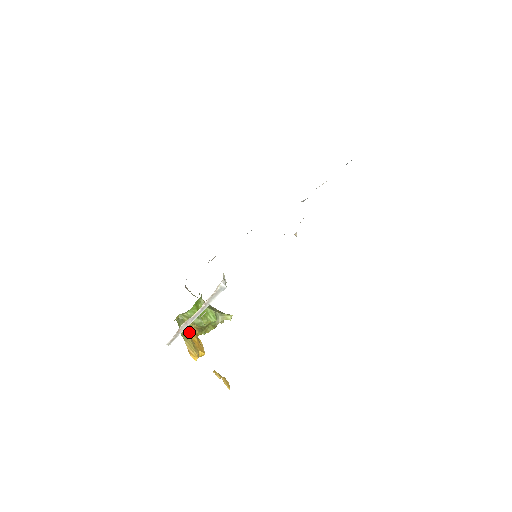
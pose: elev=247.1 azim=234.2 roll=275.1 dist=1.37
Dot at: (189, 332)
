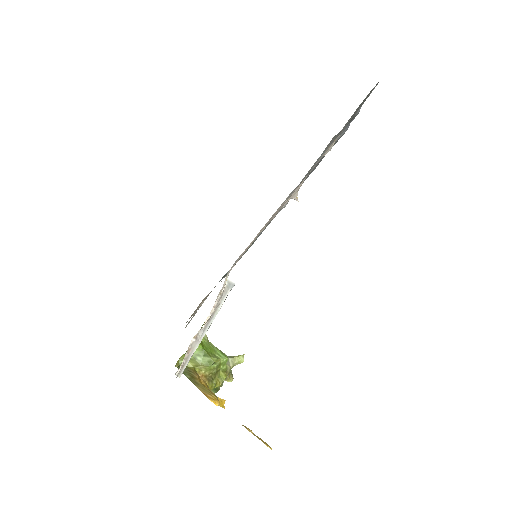
Dot at: (197, 377)
